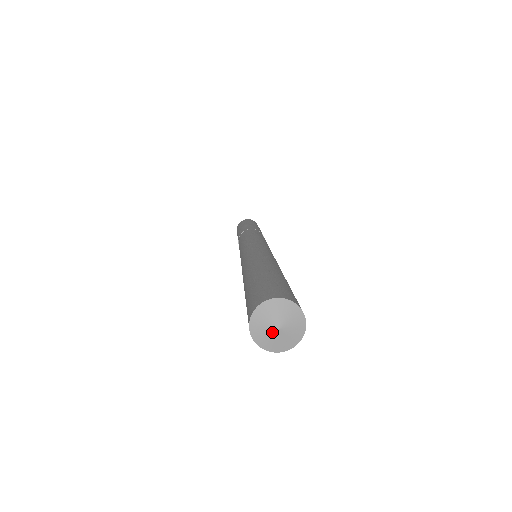
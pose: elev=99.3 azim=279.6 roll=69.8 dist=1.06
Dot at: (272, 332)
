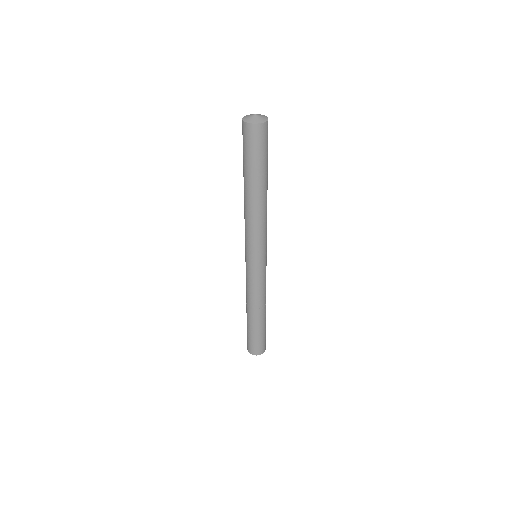
Dot at: (252, 116)
